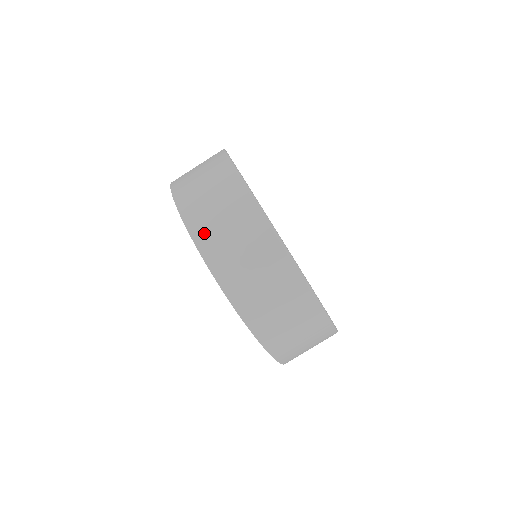
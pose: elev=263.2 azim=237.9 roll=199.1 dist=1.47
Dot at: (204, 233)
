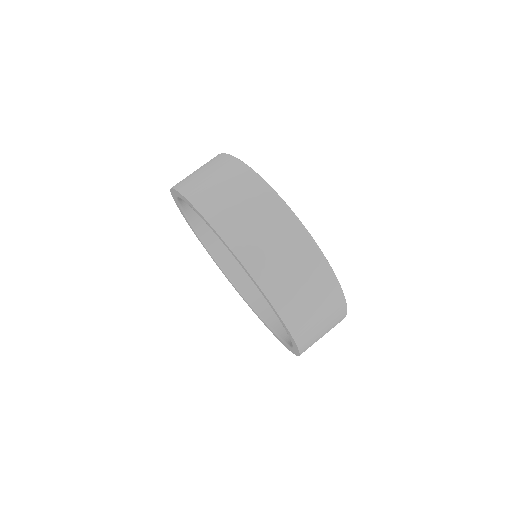
Dot at: (235, 234)
